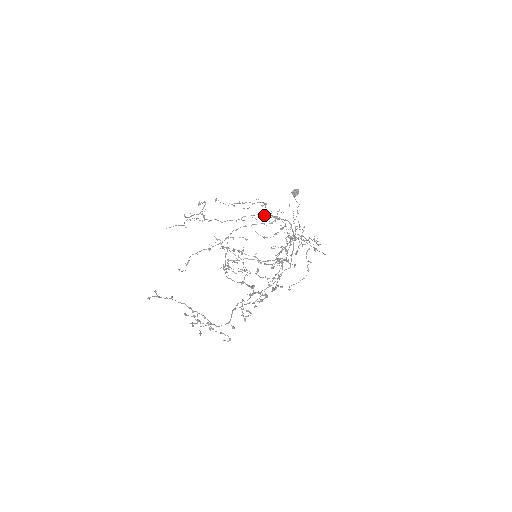
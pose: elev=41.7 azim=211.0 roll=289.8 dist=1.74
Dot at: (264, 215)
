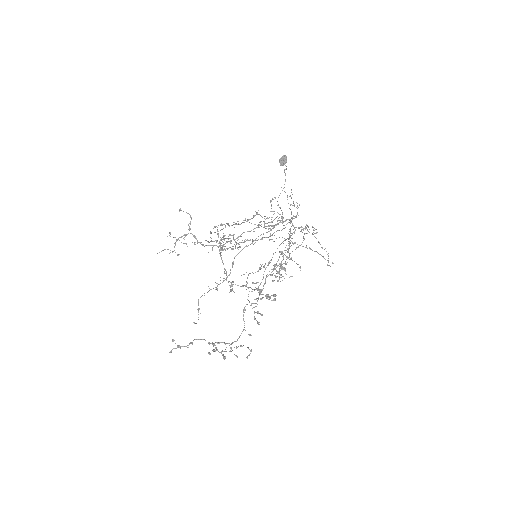
Dot at: occluded
